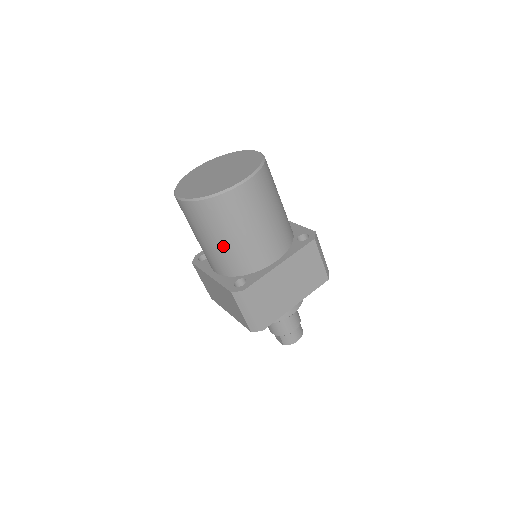
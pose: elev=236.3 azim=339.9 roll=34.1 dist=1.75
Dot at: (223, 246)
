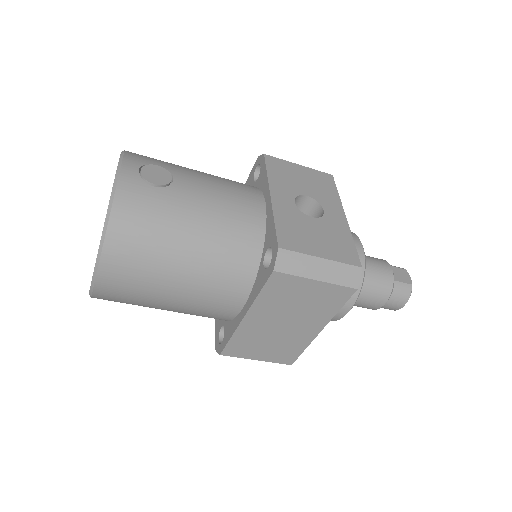
Dot at: occluded
